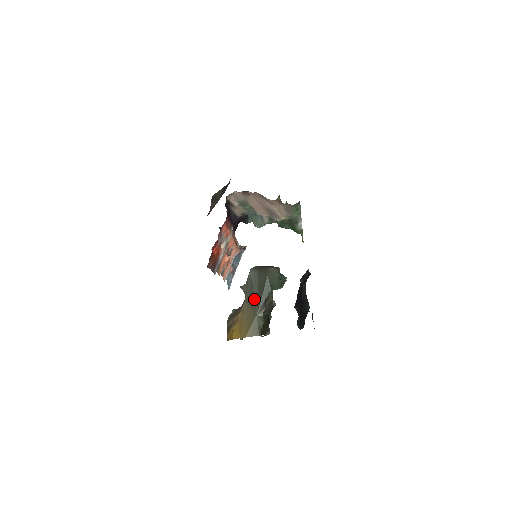
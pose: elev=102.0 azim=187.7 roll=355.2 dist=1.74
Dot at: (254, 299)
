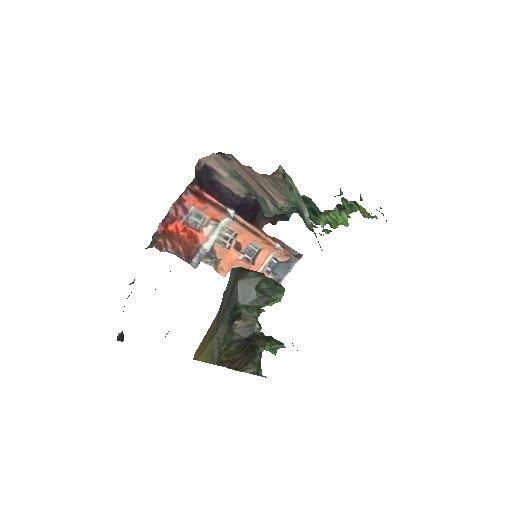
Dot at: (221, 311)
